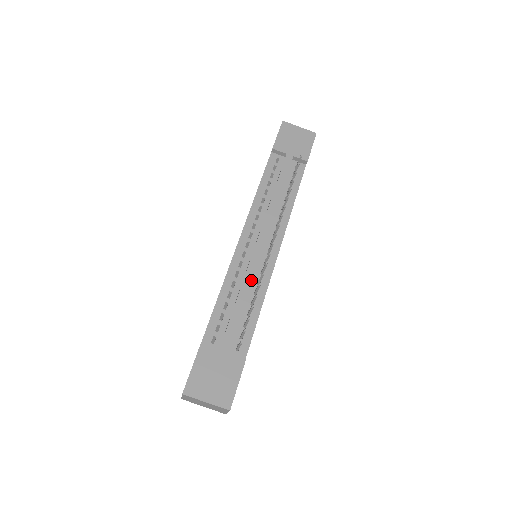
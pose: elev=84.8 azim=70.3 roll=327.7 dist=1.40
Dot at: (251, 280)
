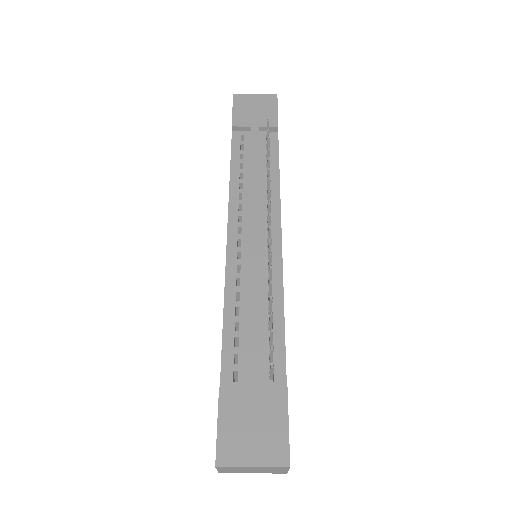
Dot at: (258, 282)
